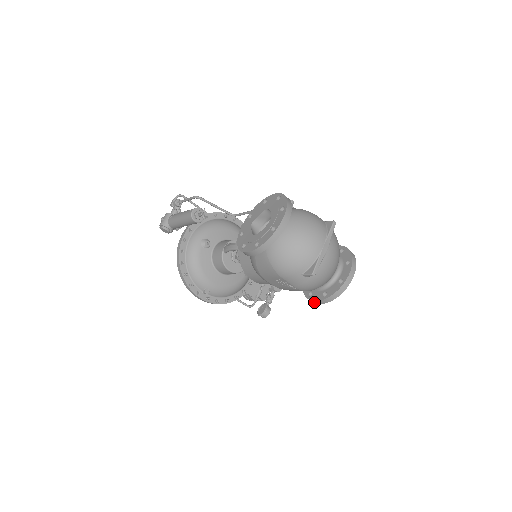
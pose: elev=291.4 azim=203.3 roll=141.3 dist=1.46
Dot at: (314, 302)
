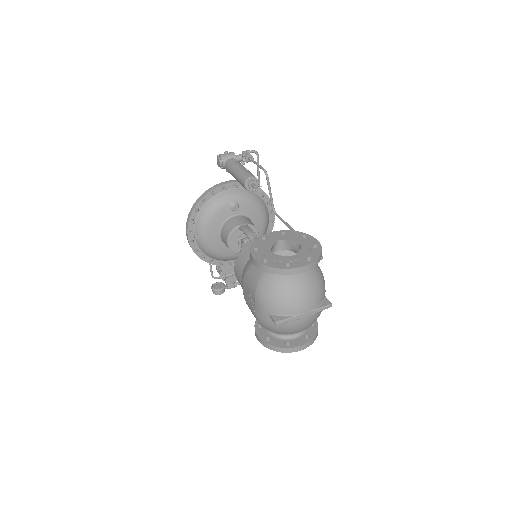
Dot at: (256, 334)
